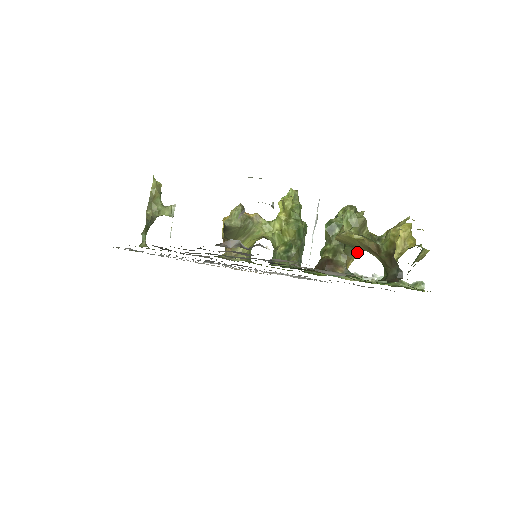
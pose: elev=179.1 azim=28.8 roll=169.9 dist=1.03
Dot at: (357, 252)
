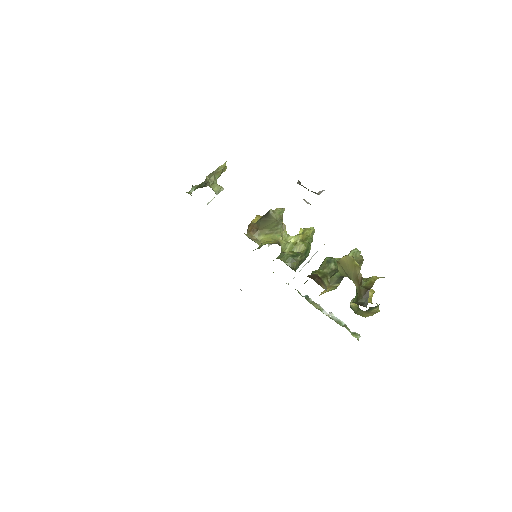
Dot at: (334, 287)
